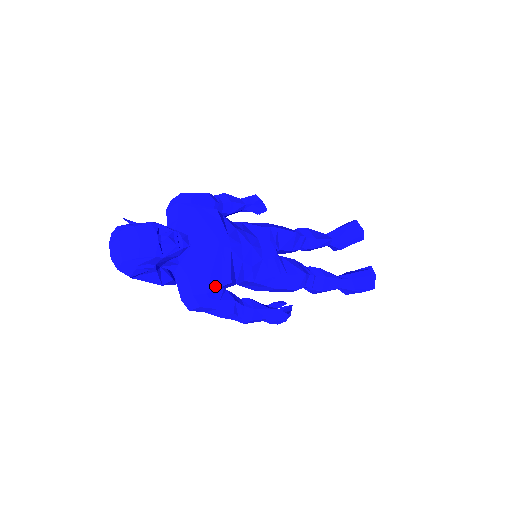
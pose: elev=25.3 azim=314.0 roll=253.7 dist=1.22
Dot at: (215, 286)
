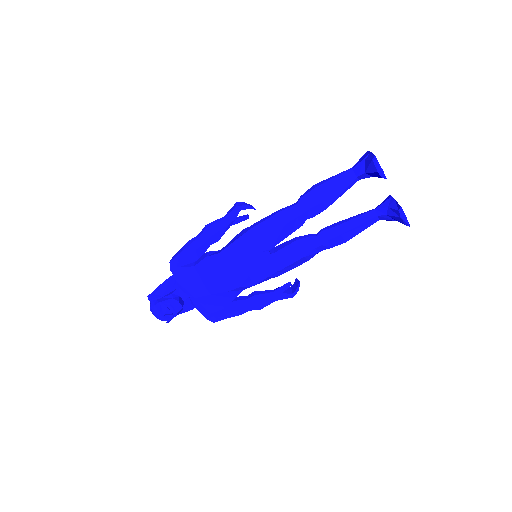
Dot at: (215, 313)
